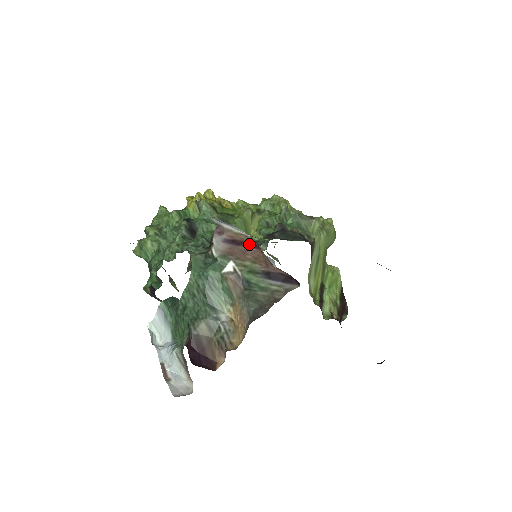
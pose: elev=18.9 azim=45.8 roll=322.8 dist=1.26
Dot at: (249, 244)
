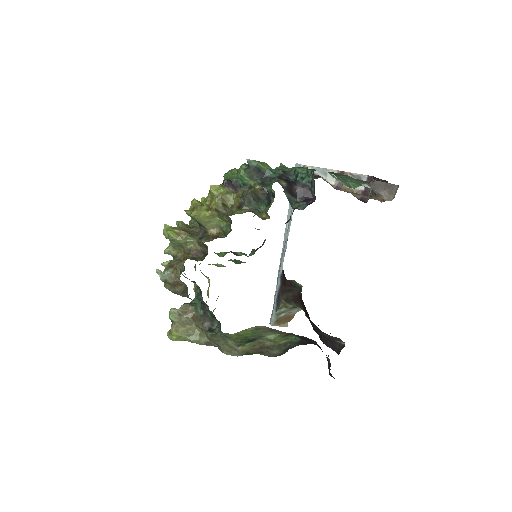
Dot at: (332, 186)
